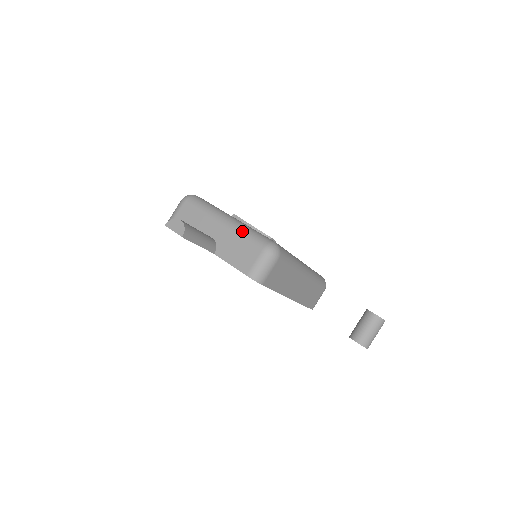
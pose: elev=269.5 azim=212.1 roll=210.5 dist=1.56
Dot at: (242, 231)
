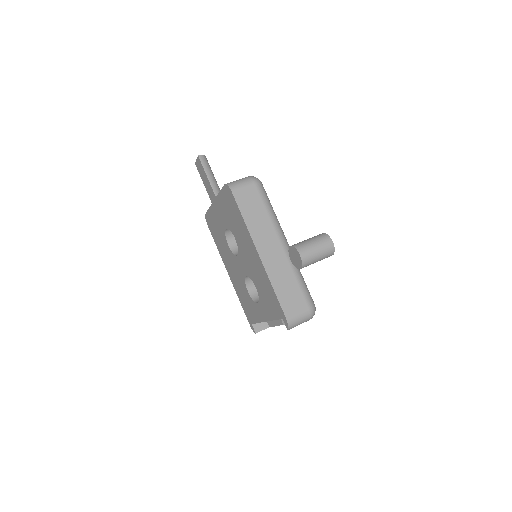
Dot at: occluded
